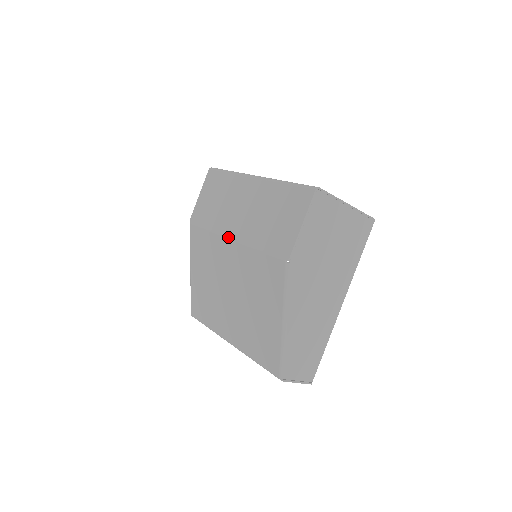
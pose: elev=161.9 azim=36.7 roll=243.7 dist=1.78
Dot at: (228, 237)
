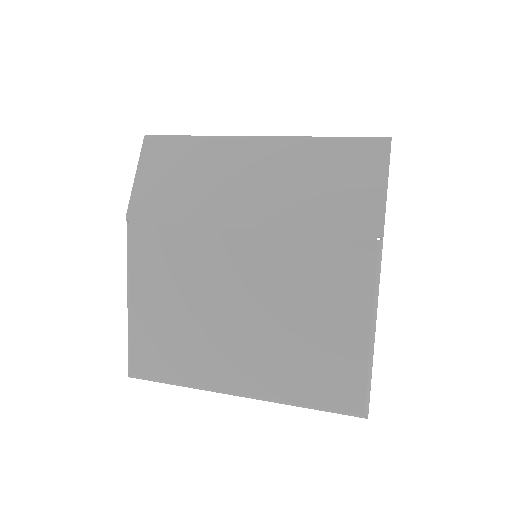
Dot at: (236, 227)
